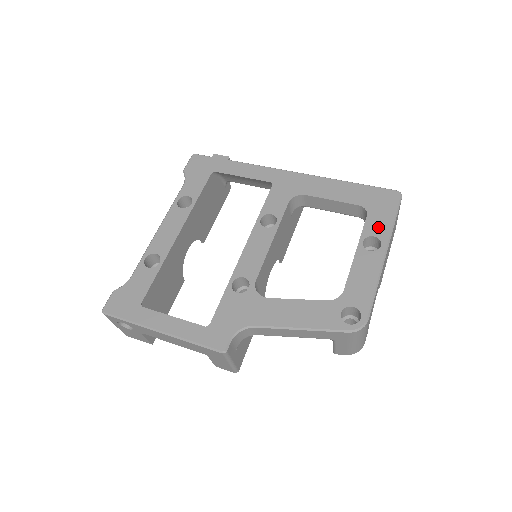
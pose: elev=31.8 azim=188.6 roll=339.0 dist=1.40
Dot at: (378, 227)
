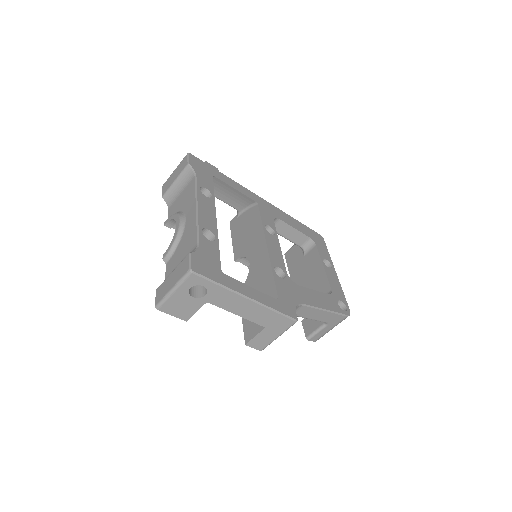
Dot at: (325, 254)
